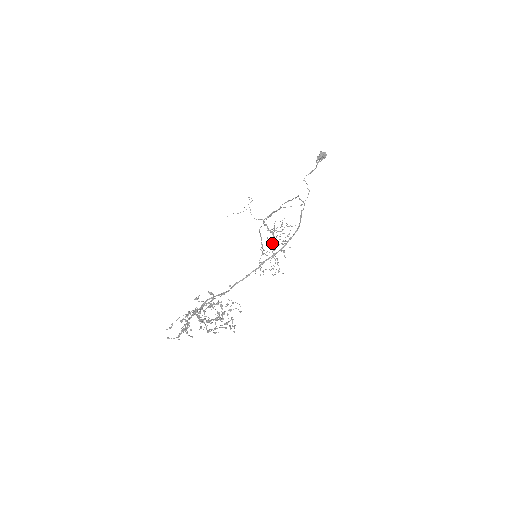
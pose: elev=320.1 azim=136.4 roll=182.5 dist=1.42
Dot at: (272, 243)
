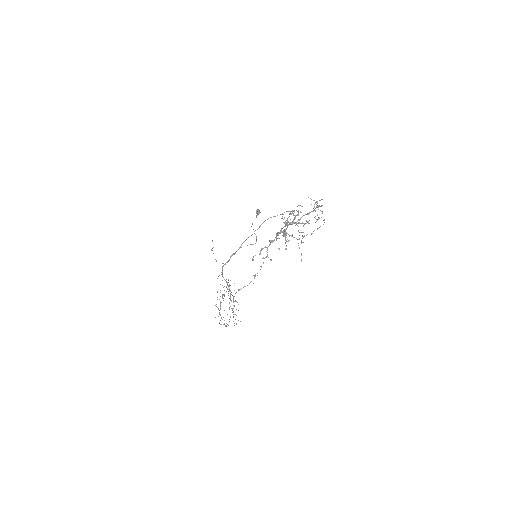
Dot at: occluded
